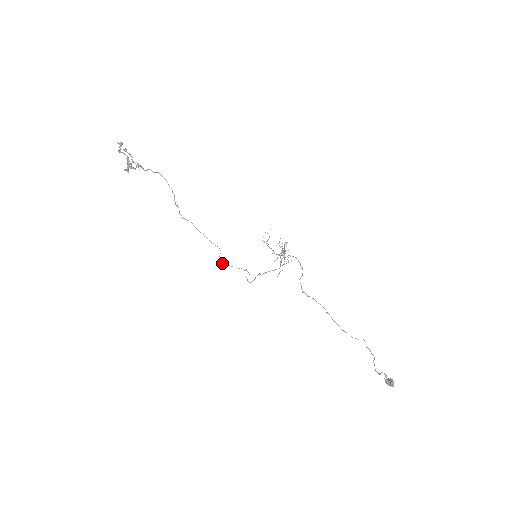
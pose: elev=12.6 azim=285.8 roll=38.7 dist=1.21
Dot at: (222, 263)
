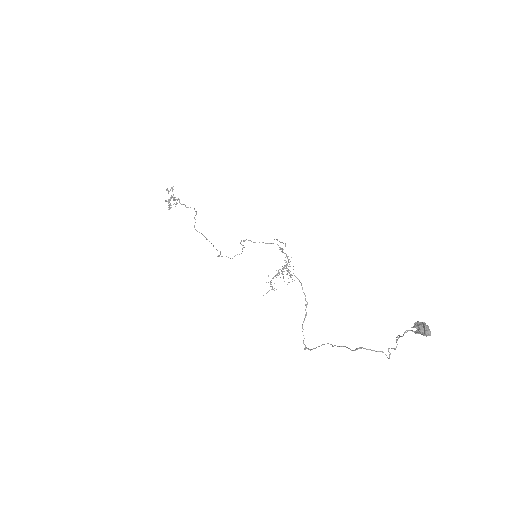
Dot at: (218, 255)
